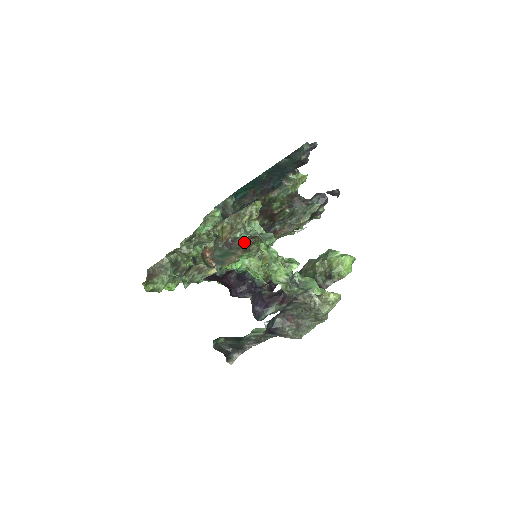
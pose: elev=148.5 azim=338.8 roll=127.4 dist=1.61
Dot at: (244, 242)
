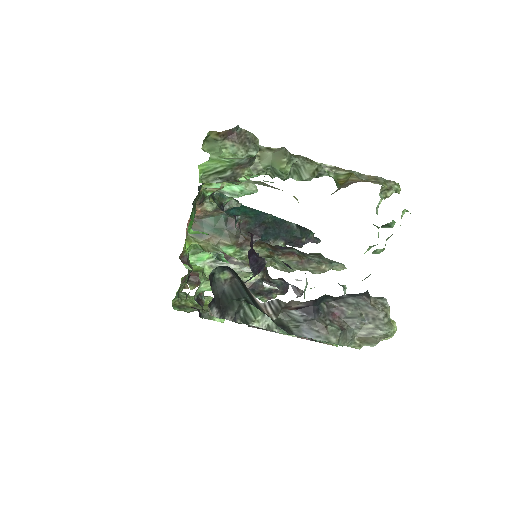
Dot at: (248, 236)
